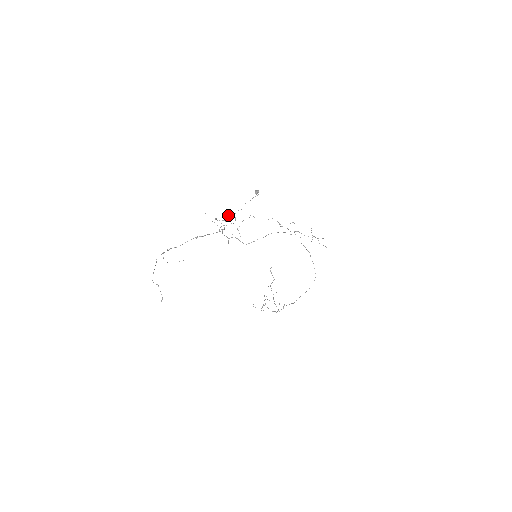
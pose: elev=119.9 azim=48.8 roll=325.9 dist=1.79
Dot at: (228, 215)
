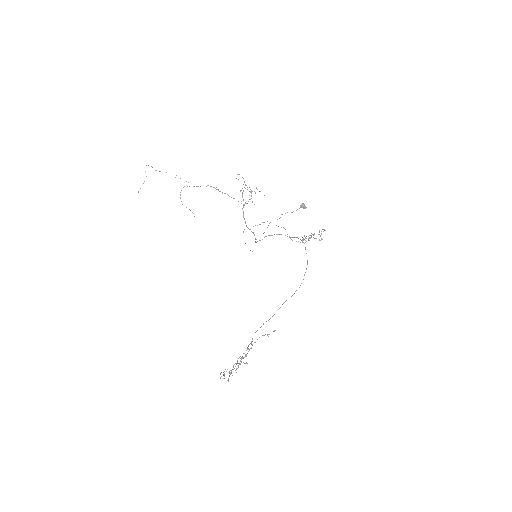
Dot at: occluded
